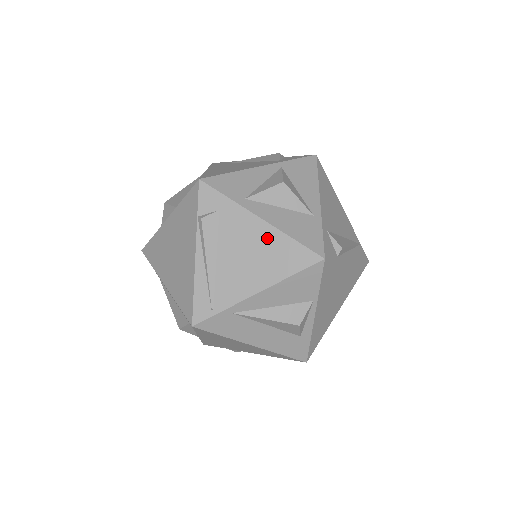
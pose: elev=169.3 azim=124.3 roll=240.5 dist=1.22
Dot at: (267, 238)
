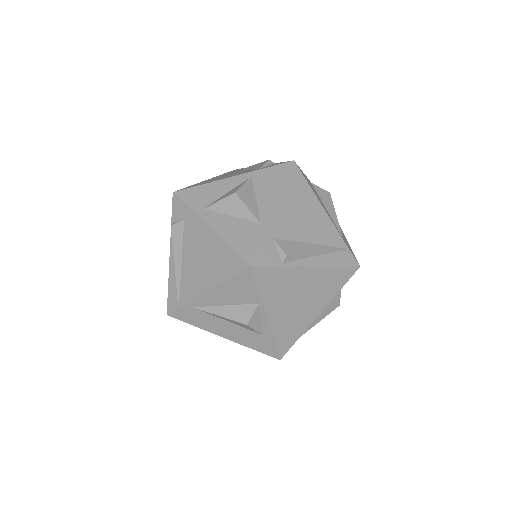
Dot at: (213, 244)
